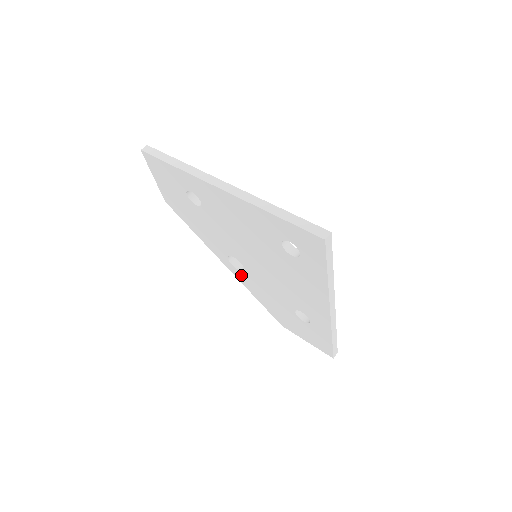
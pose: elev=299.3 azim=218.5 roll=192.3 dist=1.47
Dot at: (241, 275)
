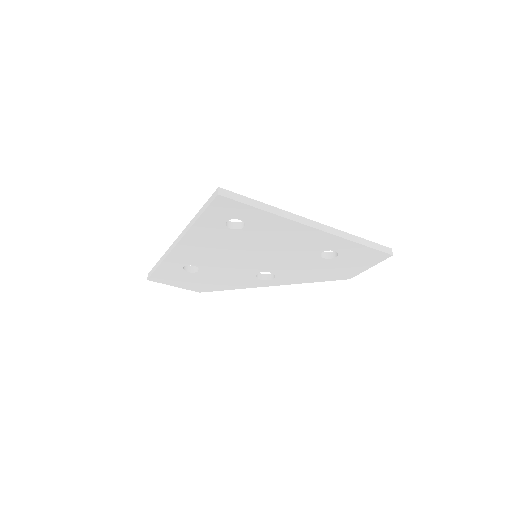
Dot at: (281, 280)
